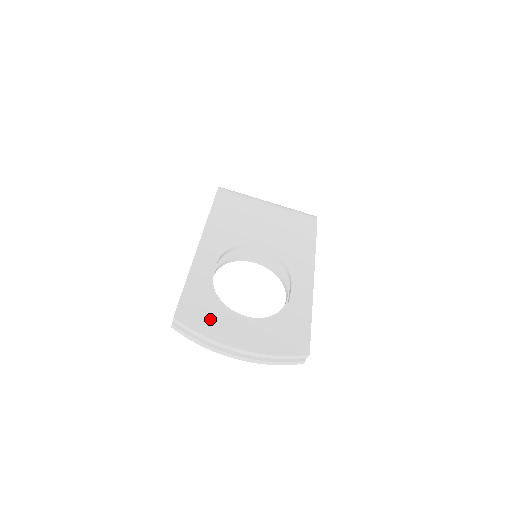
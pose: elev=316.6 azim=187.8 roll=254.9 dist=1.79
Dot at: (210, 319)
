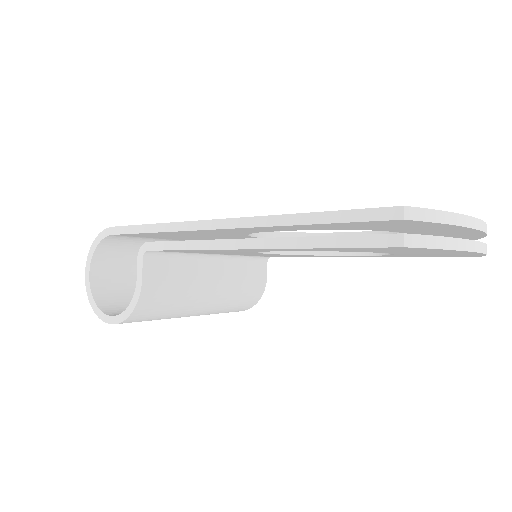
Dot at: occluded
